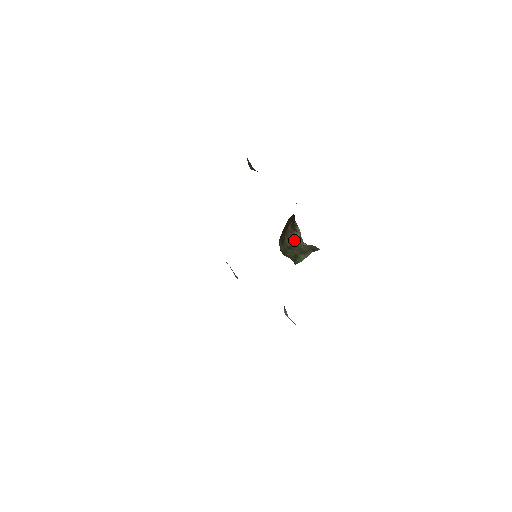
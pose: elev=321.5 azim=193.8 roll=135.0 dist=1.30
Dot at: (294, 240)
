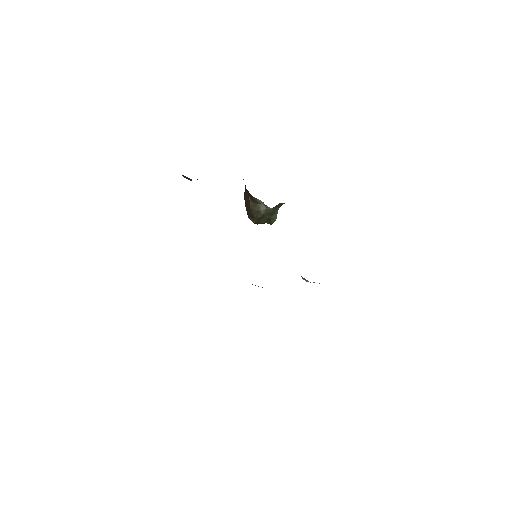
Dot at: (261, 211)
